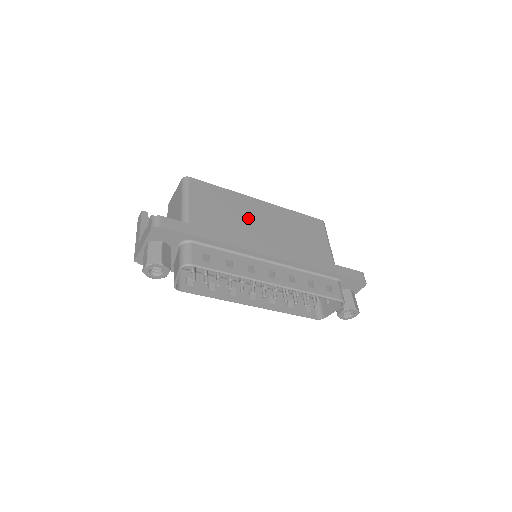
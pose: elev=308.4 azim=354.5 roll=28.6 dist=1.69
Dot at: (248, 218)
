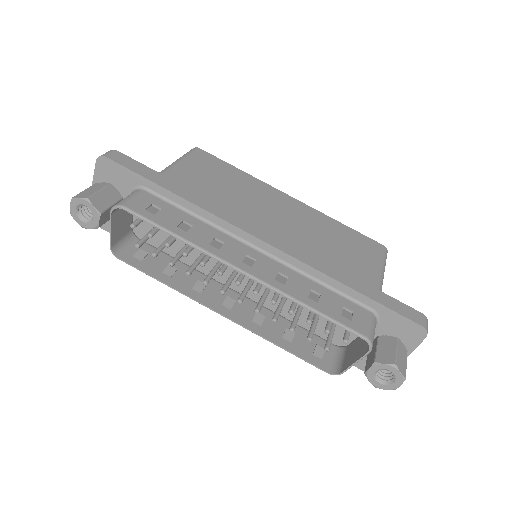
Dot at: (256, 202)
